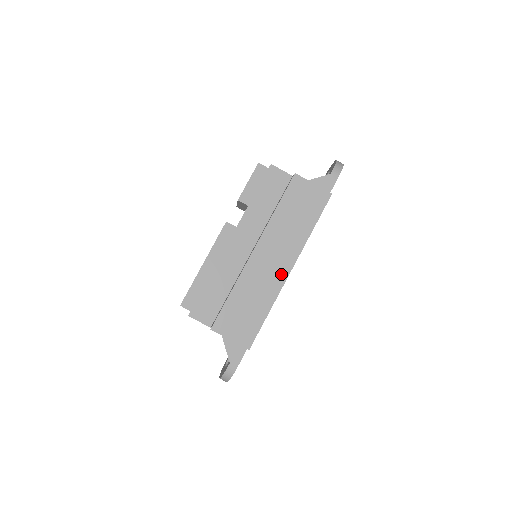
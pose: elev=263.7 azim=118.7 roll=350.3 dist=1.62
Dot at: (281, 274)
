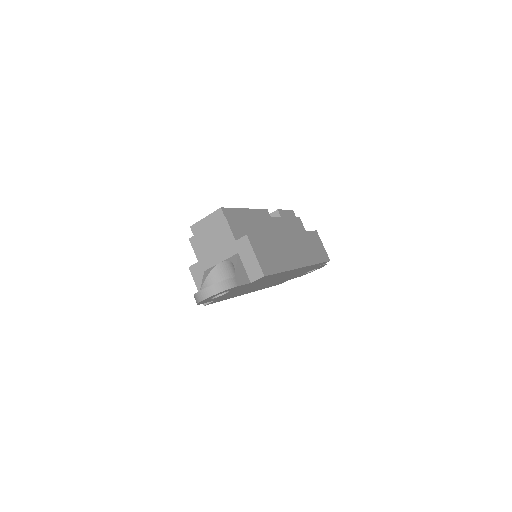
Dot at: (297, 262)
